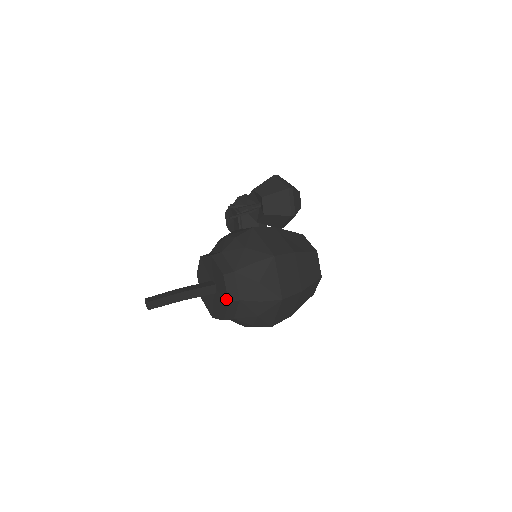
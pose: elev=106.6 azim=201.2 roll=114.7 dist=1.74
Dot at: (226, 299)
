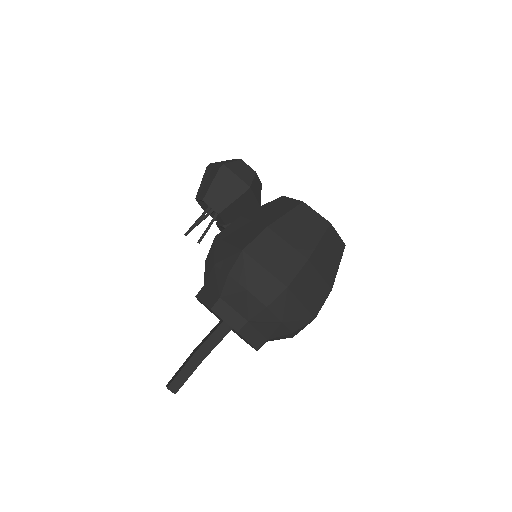
Dot at: (235, 330)
